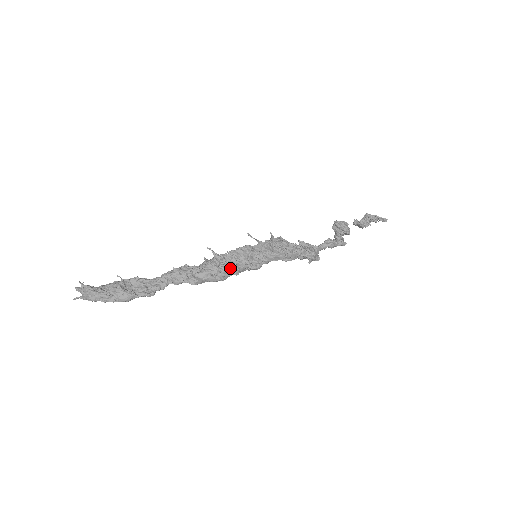
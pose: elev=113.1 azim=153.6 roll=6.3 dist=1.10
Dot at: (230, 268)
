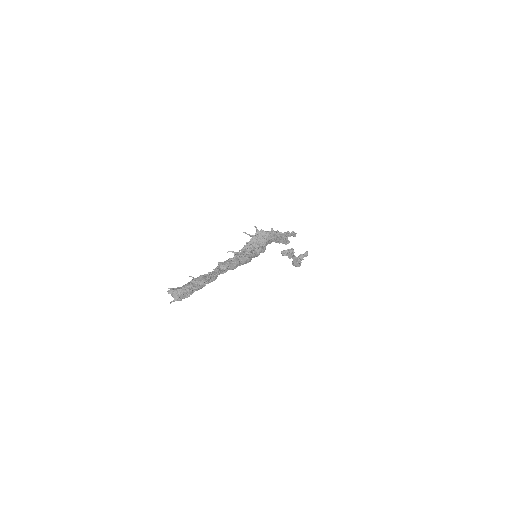
Dot at: (248, 252)
